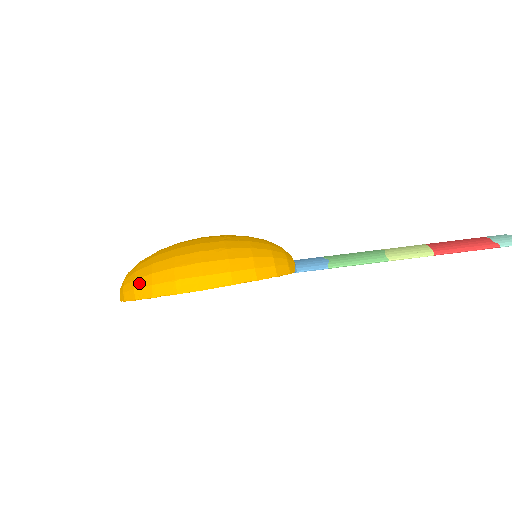
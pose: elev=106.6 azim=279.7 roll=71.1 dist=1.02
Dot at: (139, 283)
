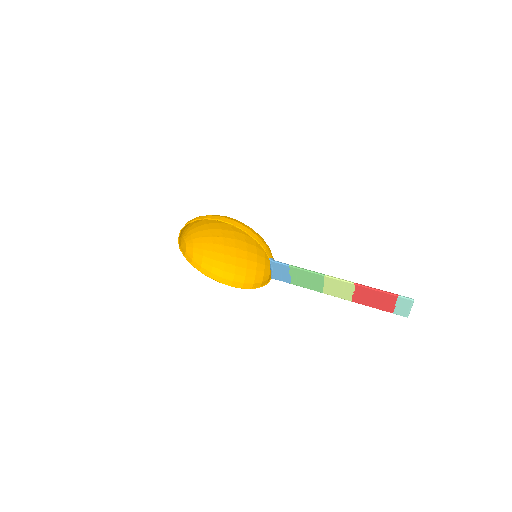
Dot at: occluded
